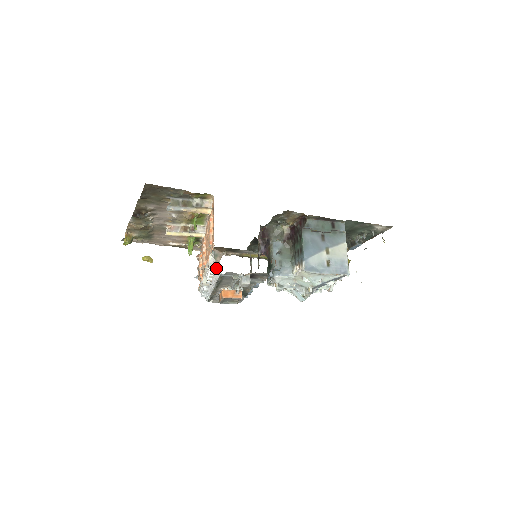
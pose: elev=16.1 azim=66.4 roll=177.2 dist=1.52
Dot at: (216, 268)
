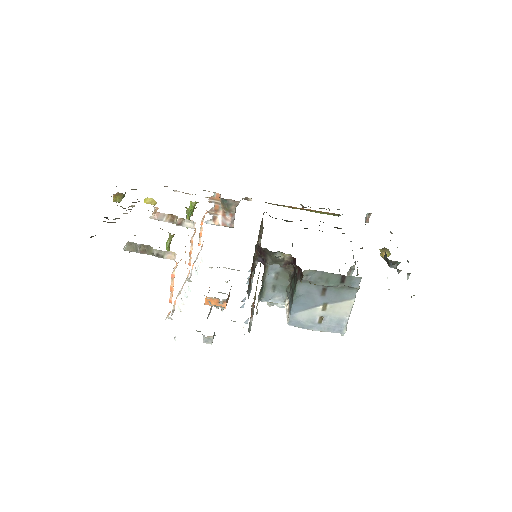
Dot at: occluded
